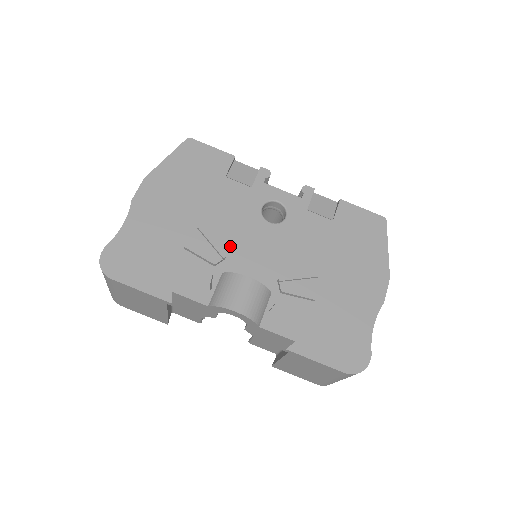
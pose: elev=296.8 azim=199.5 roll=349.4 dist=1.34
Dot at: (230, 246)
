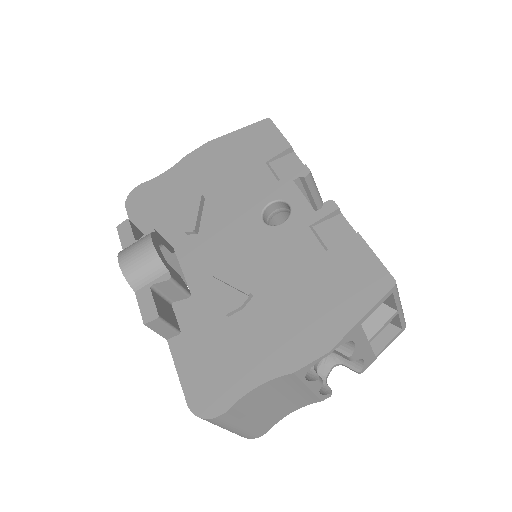
Dot at: (212, 224)
